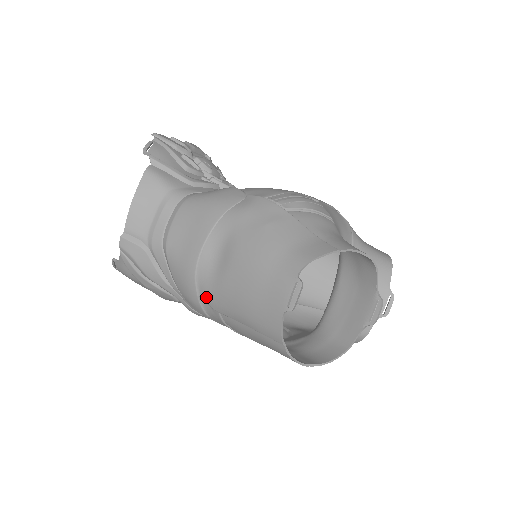
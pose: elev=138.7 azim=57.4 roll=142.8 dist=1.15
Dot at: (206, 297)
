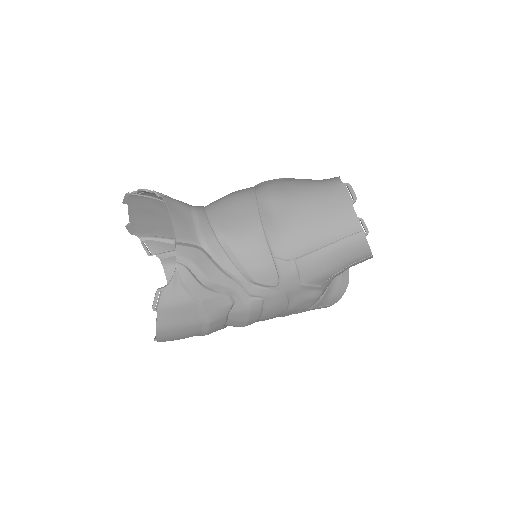
Dot at: (280, 251)
